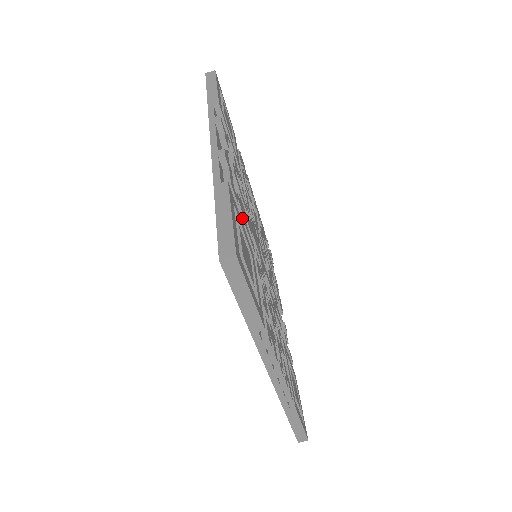
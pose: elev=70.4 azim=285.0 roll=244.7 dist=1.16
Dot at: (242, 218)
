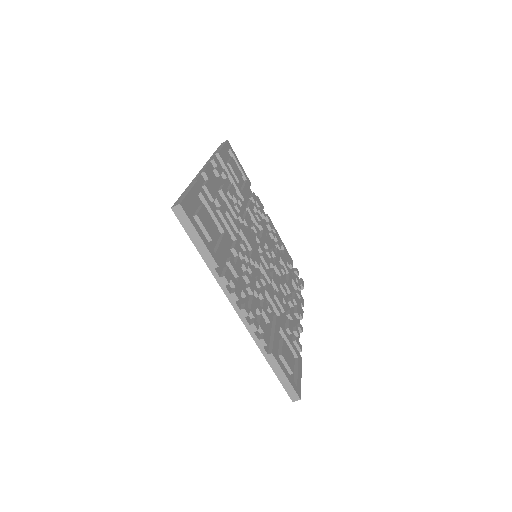
Dot at: (219, 210)
